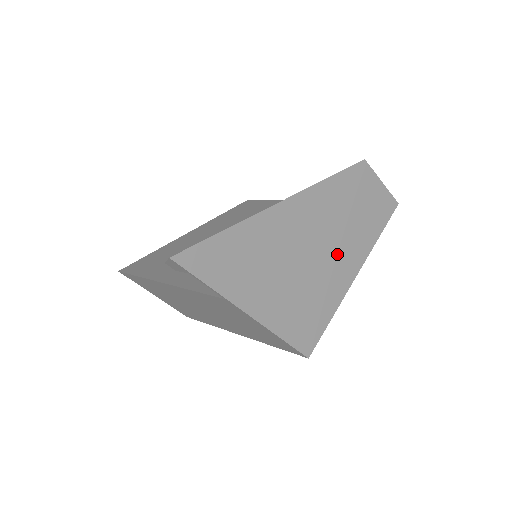
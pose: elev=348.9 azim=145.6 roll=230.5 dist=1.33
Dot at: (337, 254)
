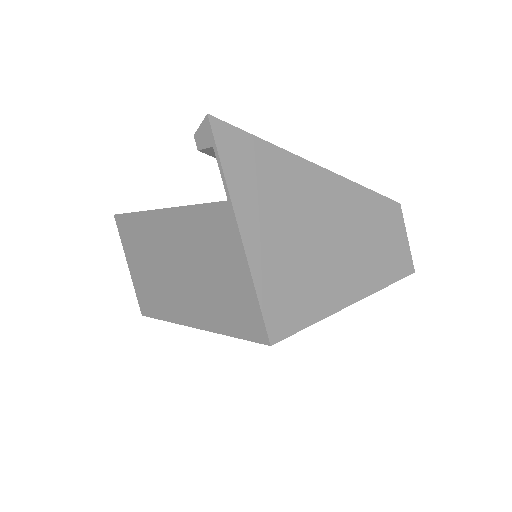
Dot at: (345, 263)
